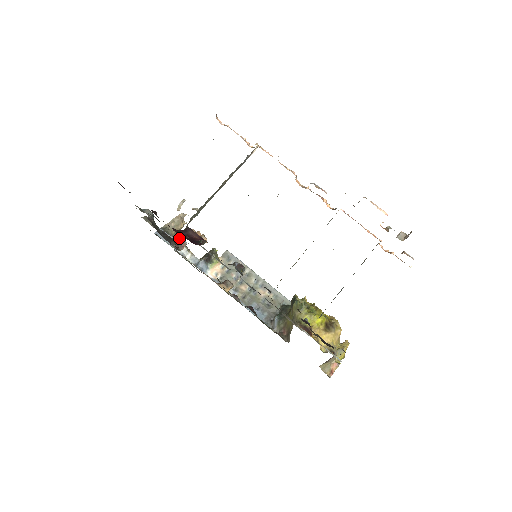
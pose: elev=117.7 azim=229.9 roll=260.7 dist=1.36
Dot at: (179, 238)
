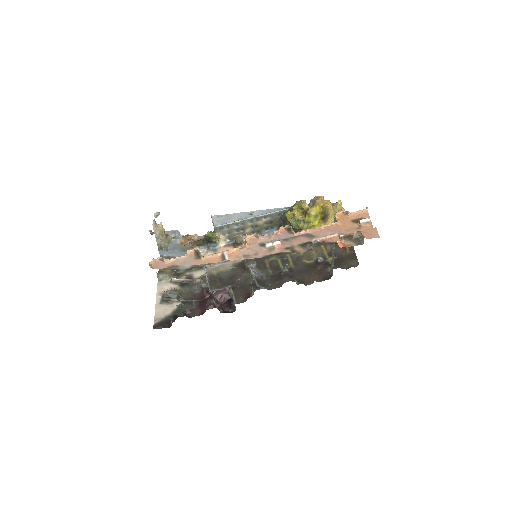
Dot at: (173, 237)
